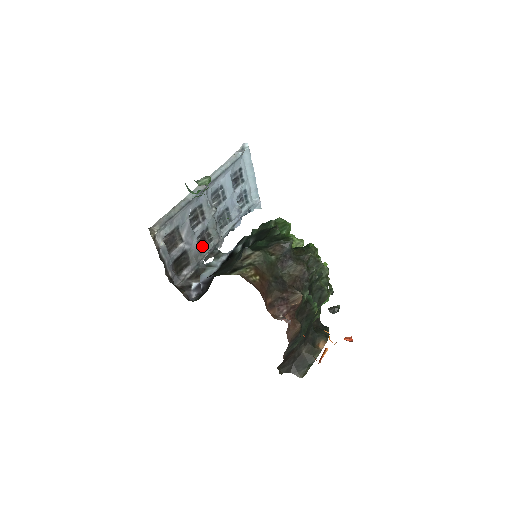
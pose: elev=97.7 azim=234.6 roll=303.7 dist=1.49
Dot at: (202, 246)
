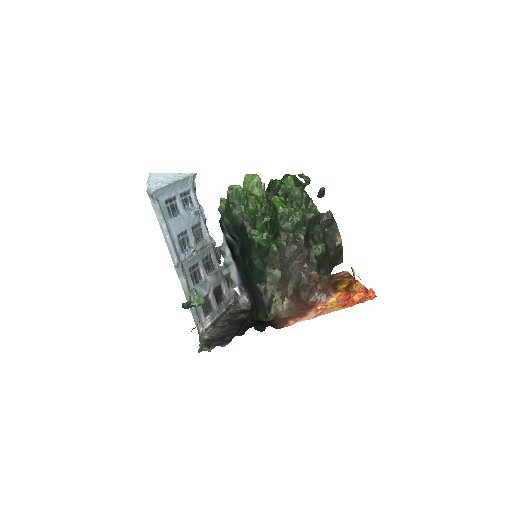
Dot at: (211, 267)
